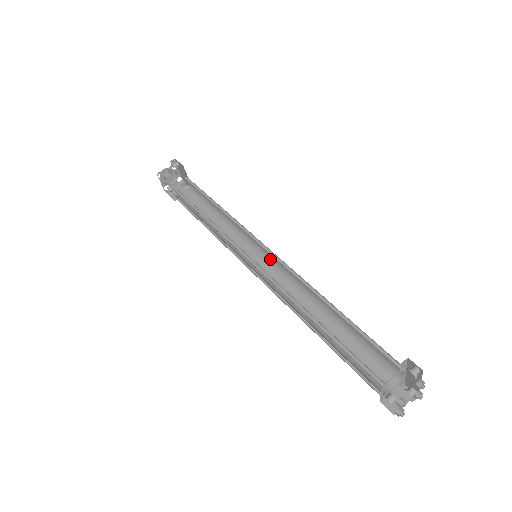
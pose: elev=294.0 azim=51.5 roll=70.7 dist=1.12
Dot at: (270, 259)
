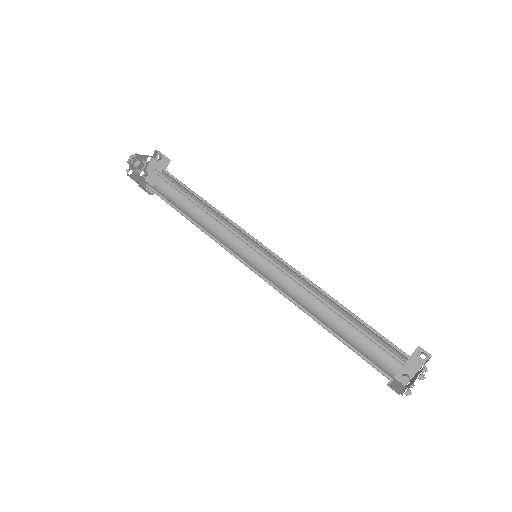
Dot at: (264, 264)
